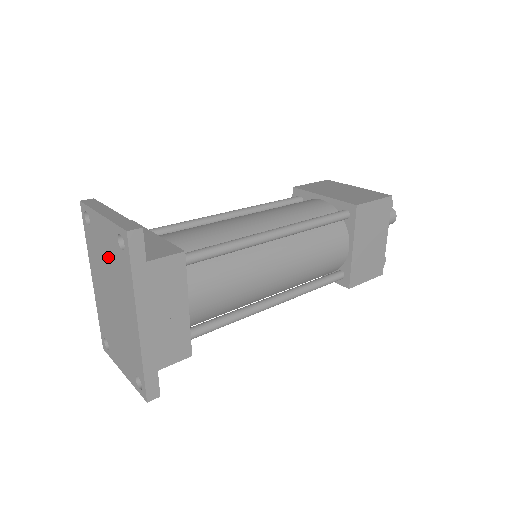
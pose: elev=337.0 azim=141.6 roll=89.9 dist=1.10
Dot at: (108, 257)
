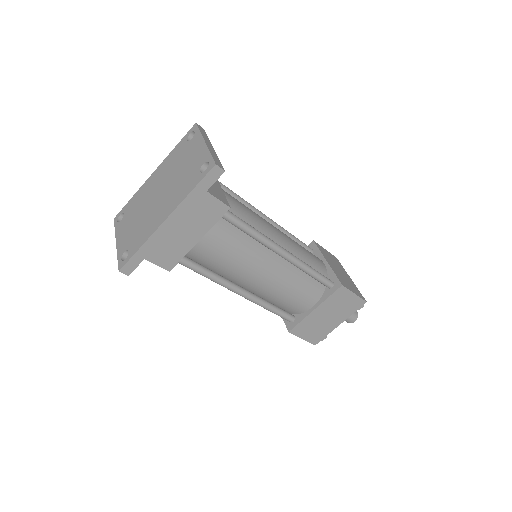
Dot at: (184, 168)
